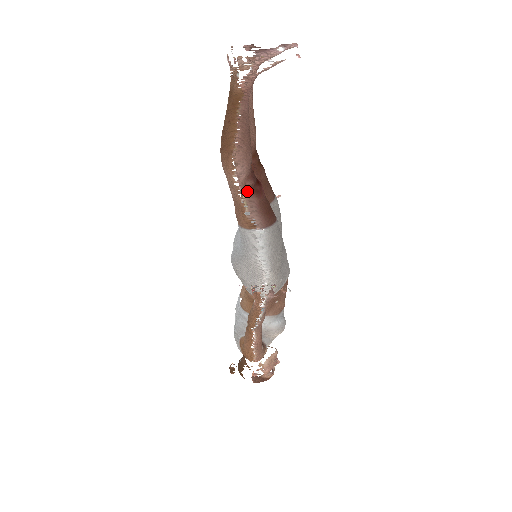
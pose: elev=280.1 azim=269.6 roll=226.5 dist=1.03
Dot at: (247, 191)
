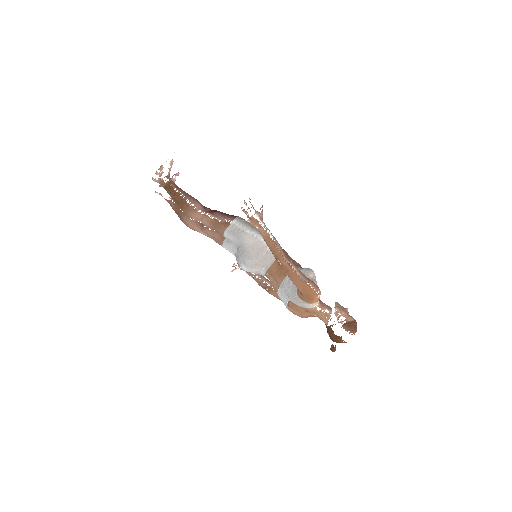
Dot at: (210, 213)
